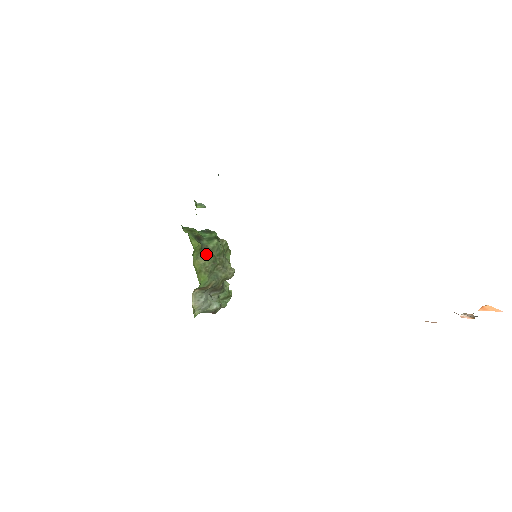
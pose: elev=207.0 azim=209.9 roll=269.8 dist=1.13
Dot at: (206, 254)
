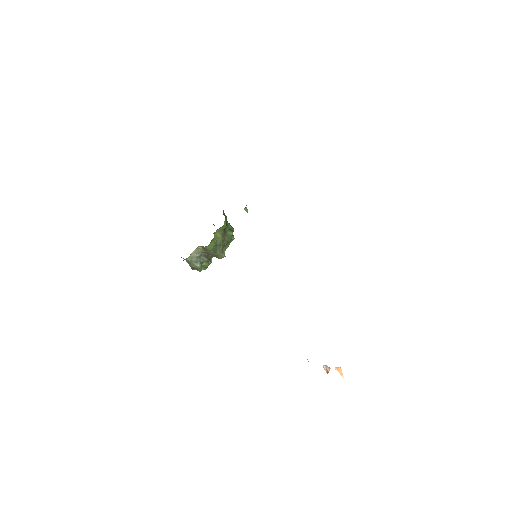
Dot at: (224, 234)
